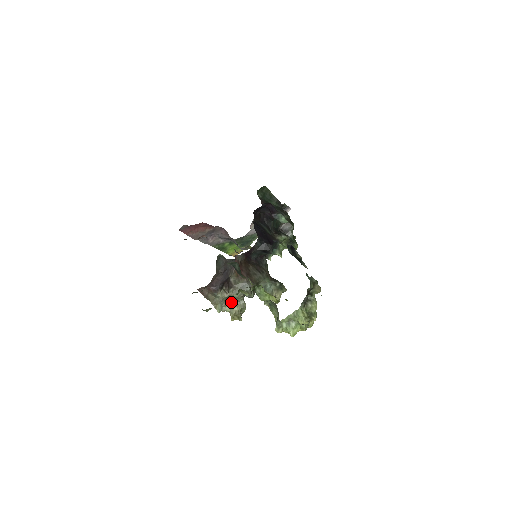
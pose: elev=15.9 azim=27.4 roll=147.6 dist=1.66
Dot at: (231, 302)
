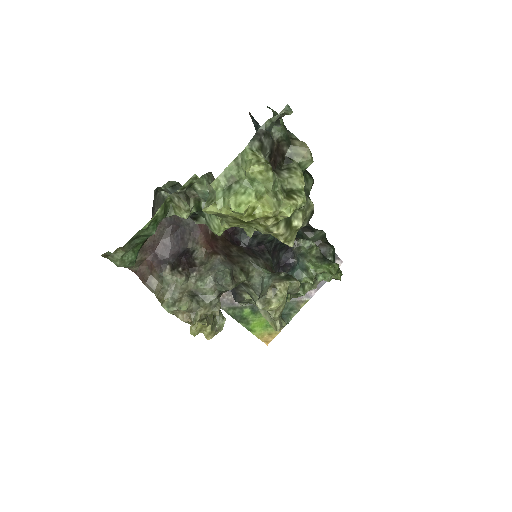
Dot at: (192, 297)
